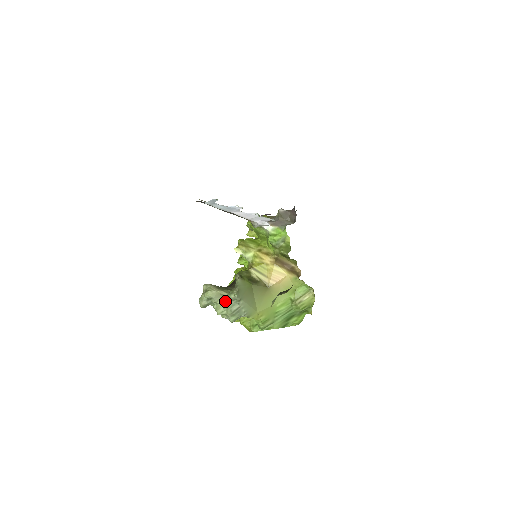
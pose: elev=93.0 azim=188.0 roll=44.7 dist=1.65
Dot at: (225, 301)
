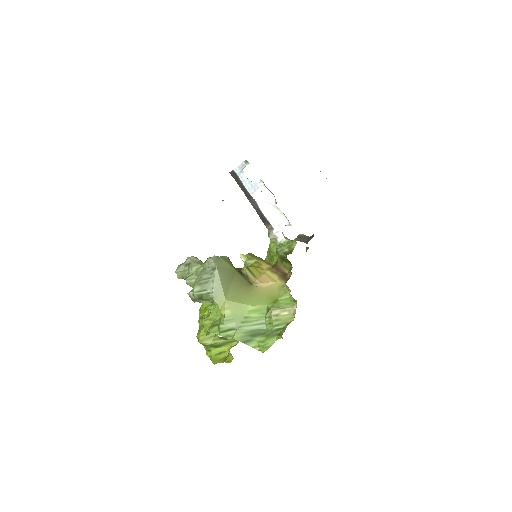
Dot at: (201, 269)
